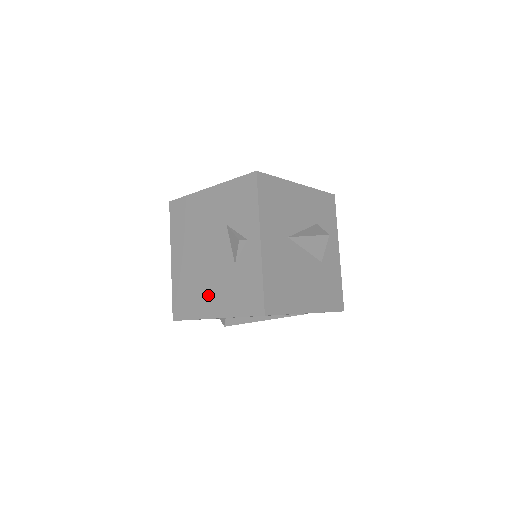
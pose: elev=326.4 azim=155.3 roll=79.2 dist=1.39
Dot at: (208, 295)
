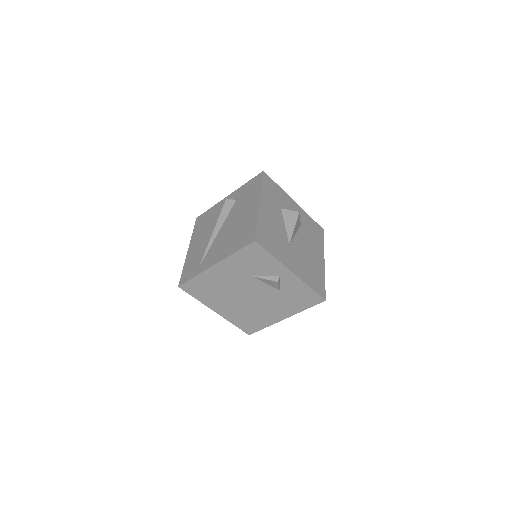
Dot at: (270, 312)
